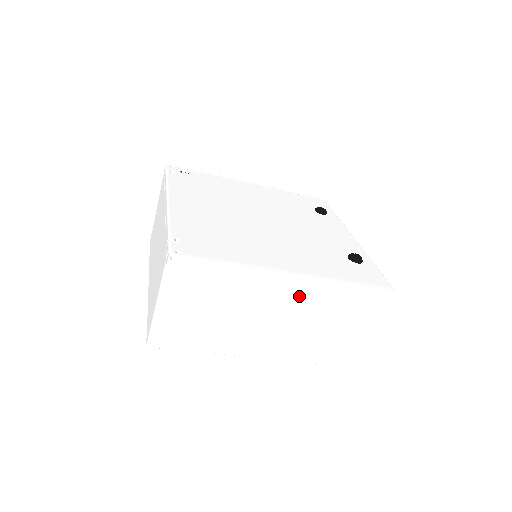
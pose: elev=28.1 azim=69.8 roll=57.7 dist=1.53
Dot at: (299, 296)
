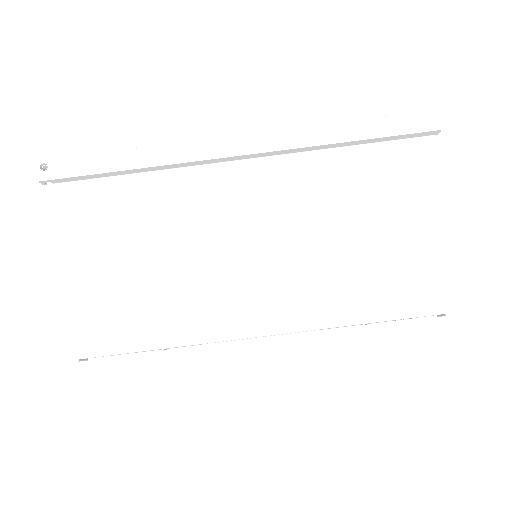
Dot at: (275, 181)
